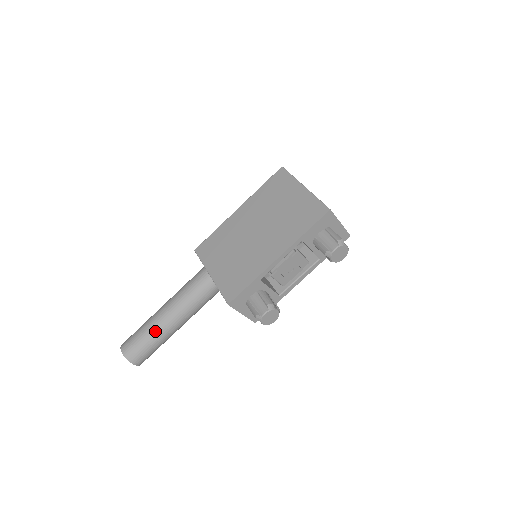
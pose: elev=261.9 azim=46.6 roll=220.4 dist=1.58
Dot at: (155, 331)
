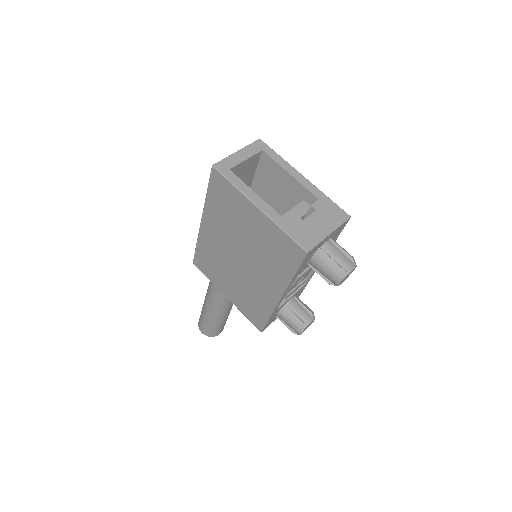
Dot at: (215, 321)
